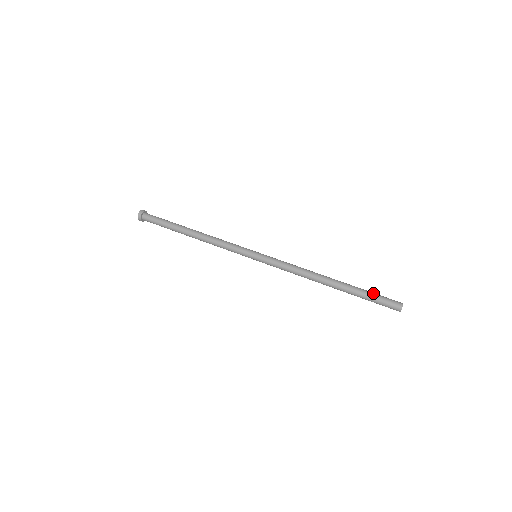
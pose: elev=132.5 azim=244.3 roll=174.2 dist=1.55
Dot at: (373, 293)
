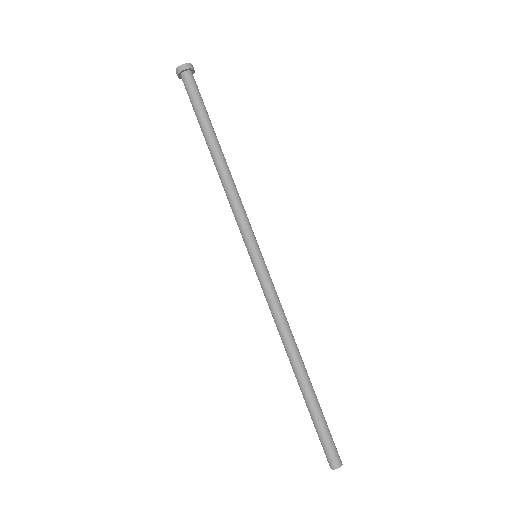
Dot at: (322, 427)
